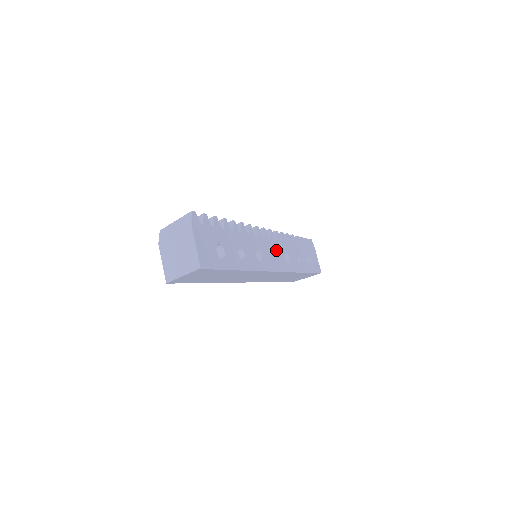
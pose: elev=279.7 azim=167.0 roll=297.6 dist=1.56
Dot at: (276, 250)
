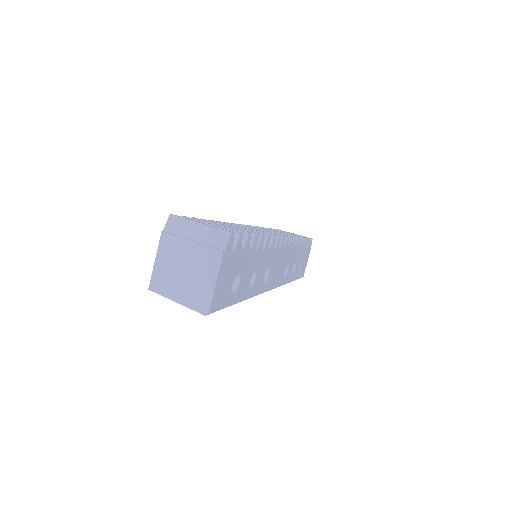
Dot at: (282, 263)
